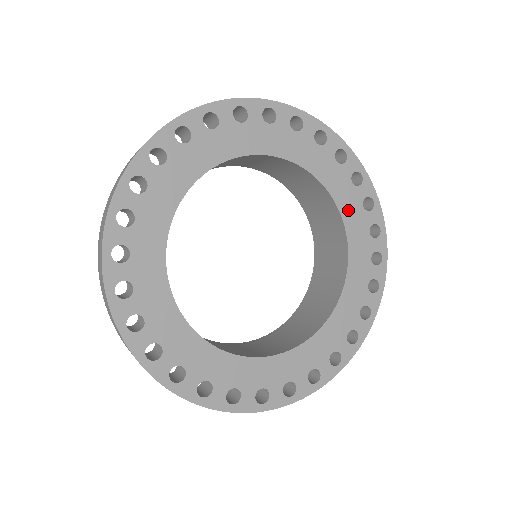
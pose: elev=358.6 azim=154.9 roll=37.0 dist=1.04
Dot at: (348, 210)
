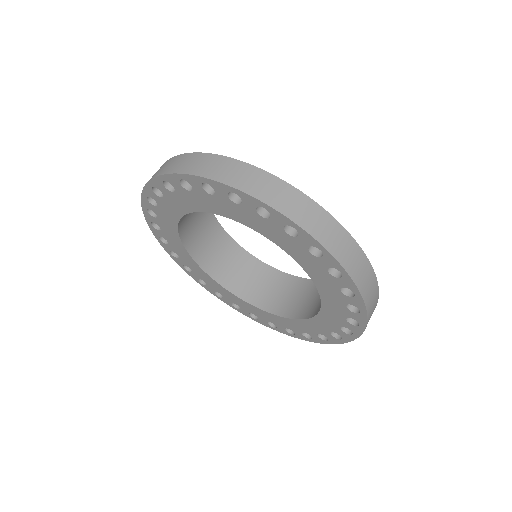
Dot at: (322, 285)
